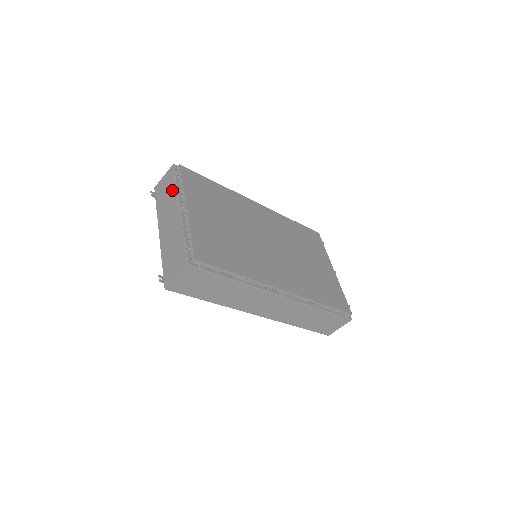
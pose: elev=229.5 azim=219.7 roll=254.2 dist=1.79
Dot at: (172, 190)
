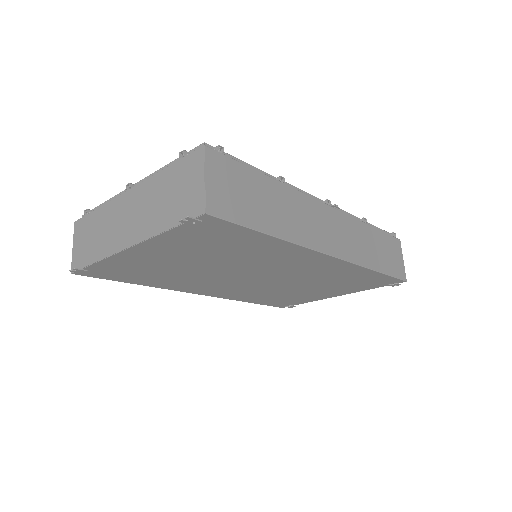
Dot at: (98, 217)
